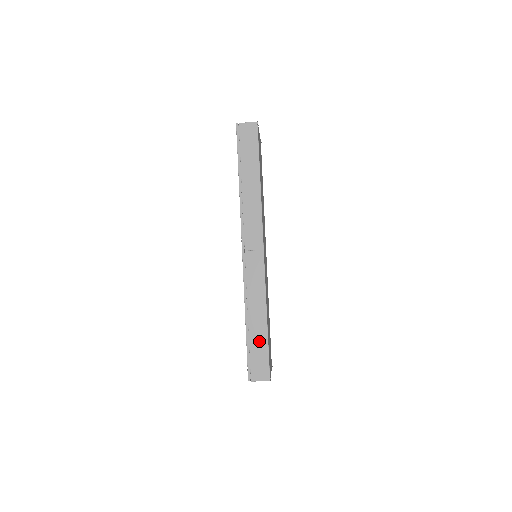
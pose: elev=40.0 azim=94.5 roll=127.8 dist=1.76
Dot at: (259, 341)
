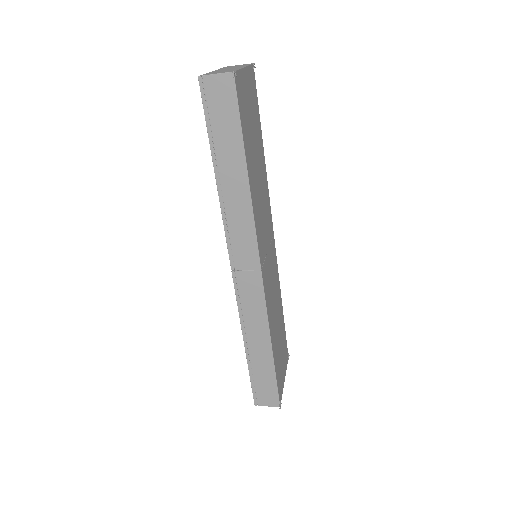
Dot at: (264, 370)
